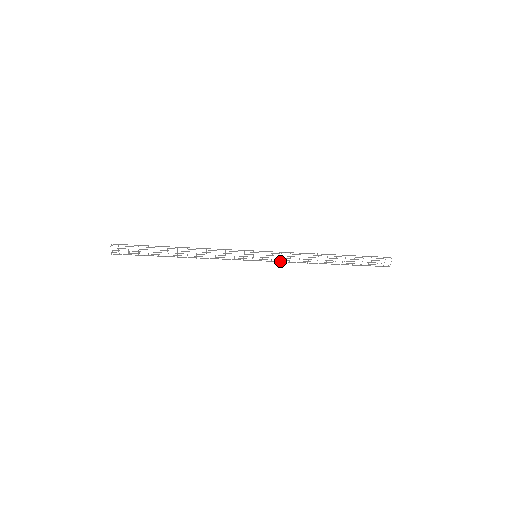
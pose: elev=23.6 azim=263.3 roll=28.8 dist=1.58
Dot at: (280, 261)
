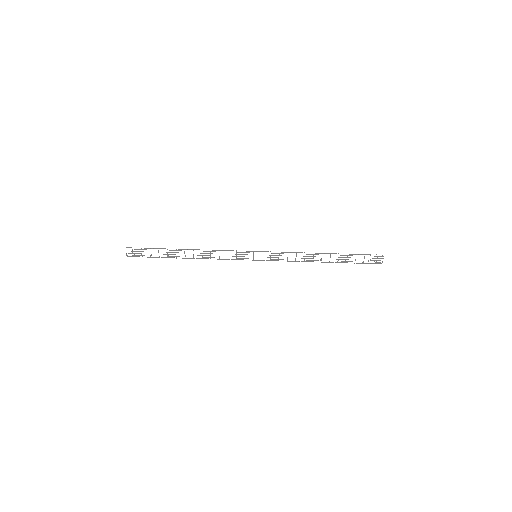
Dot at: (278, 260)
